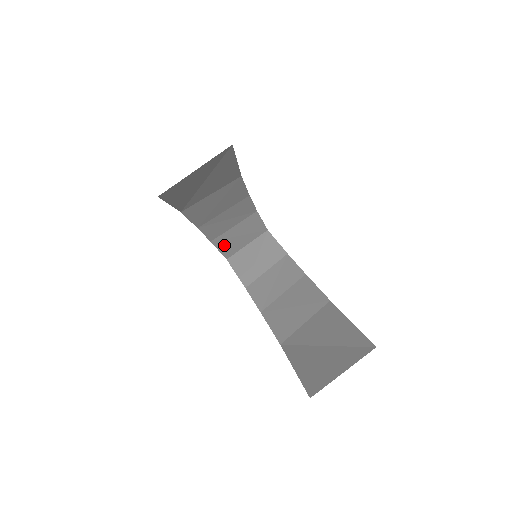
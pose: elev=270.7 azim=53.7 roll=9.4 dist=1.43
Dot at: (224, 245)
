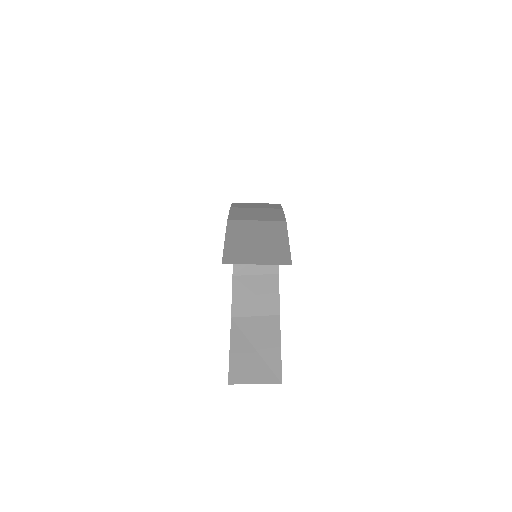
Dot at: occluded
